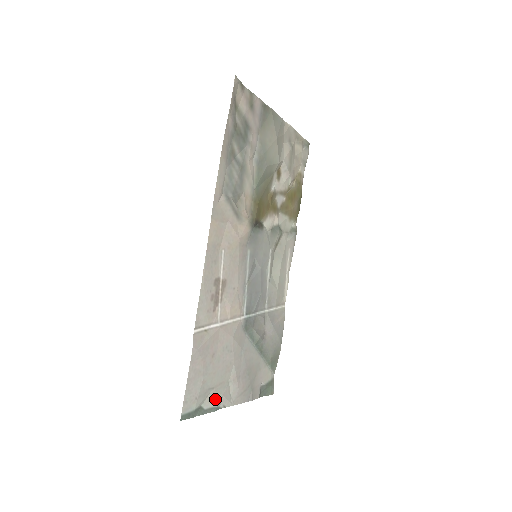
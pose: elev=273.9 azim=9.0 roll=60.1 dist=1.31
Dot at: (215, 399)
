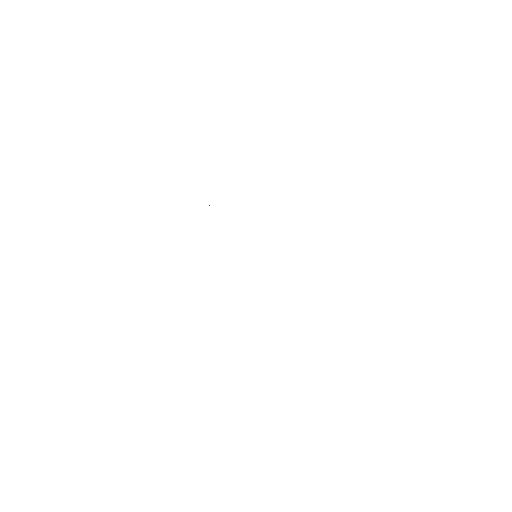
Dot at: occluded
